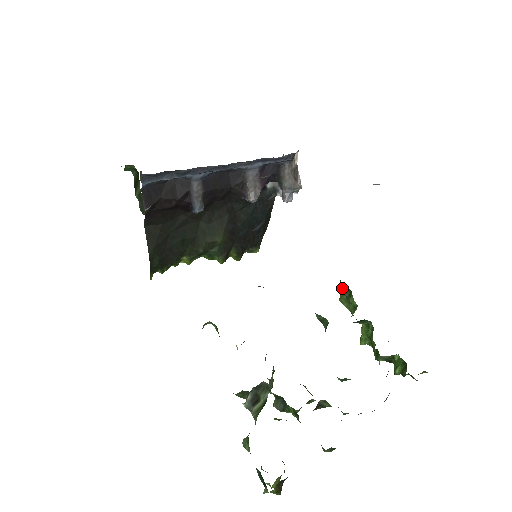
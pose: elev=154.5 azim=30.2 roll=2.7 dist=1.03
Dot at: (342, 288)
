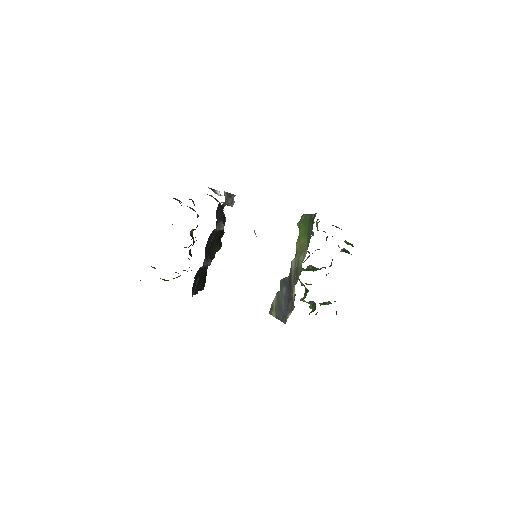
Dot at: occluded
